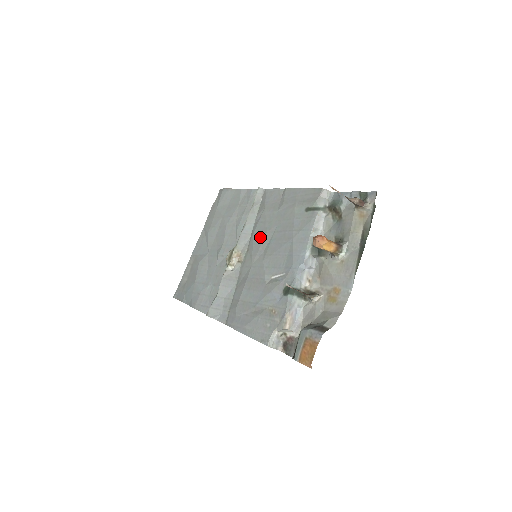
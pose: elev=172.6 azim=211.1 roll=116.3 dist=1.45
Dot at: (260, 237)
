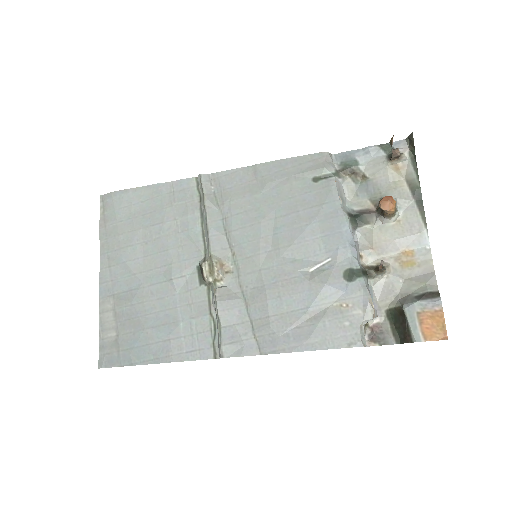
Dot at: (251, 231)
